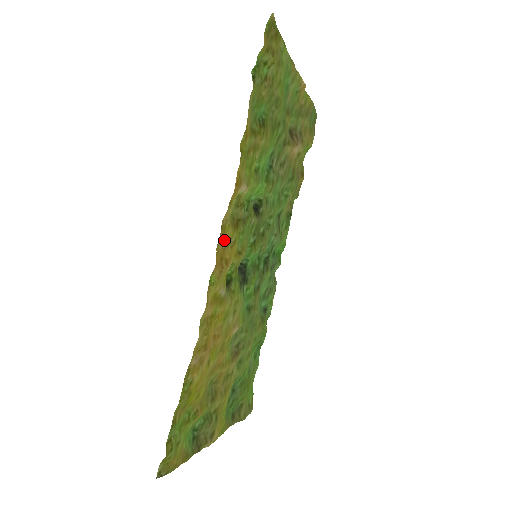
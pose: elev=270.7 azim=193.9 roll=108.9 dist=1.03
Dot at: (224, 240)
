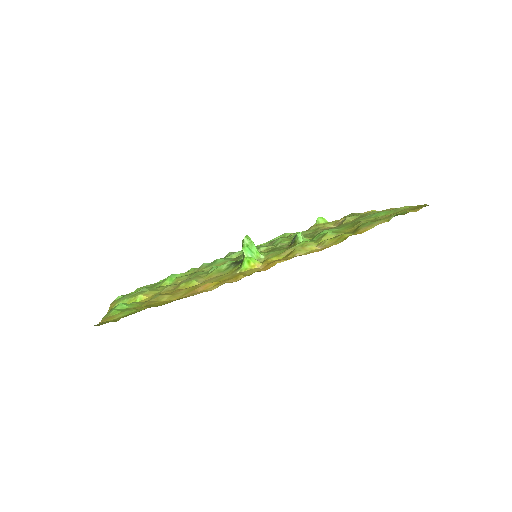
Dot at: (281, 259)
